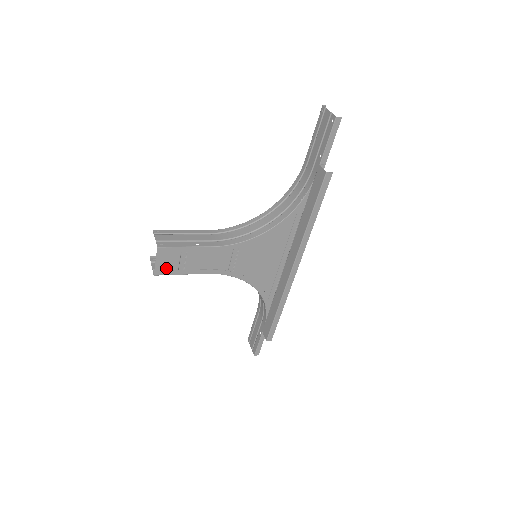
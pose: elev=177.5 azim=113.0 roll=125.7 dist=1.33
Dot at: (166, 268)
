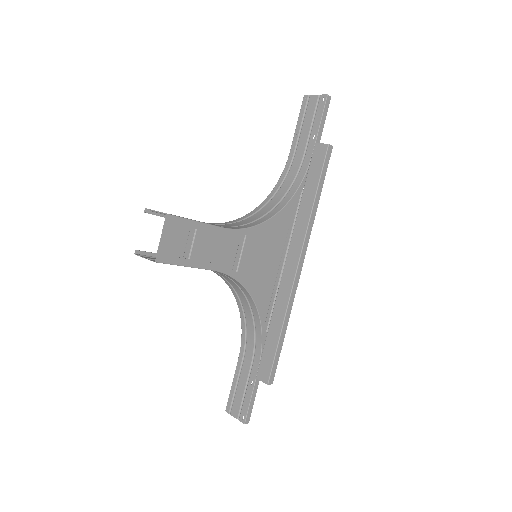
Dot at: (170, 252)
